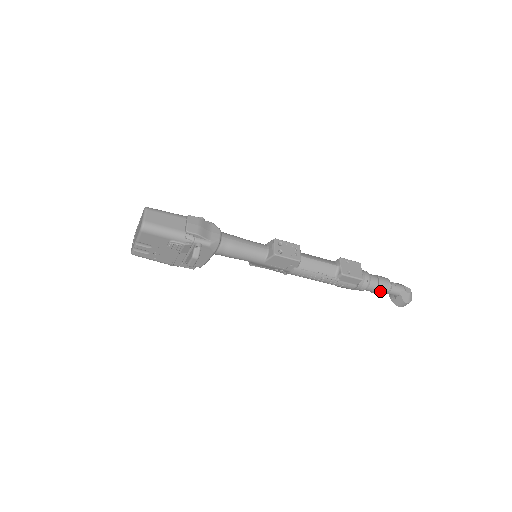
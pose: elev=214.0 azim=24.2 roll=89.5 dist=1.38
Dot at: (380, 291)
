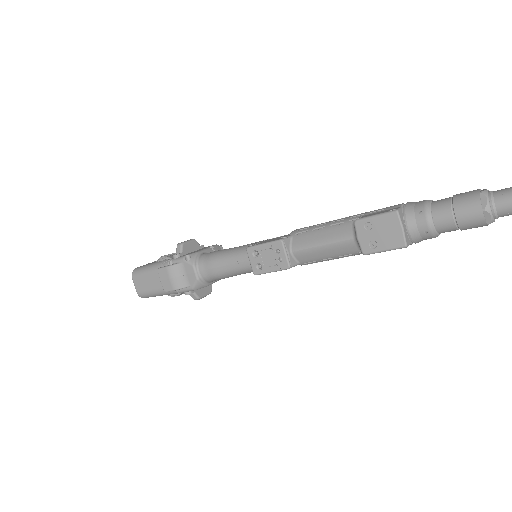
Dot at: (471, 228)
